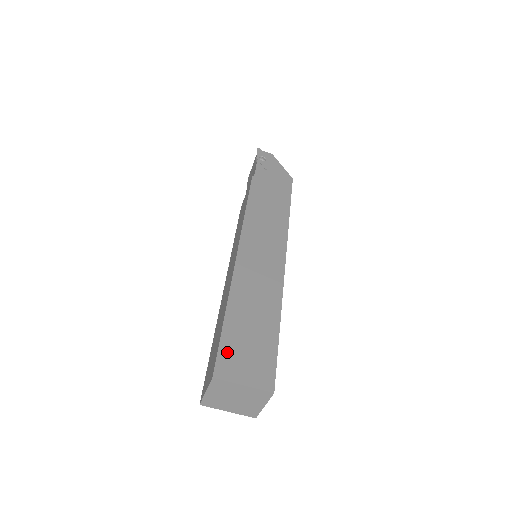
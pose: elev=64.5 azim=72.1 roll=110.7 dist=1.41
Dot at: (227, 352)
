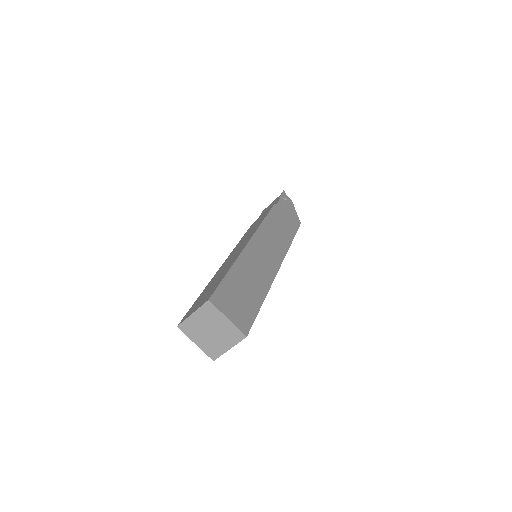
Dot at: (223, 292)
